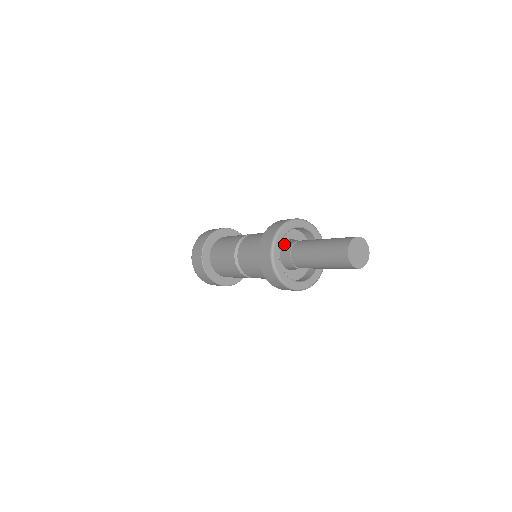
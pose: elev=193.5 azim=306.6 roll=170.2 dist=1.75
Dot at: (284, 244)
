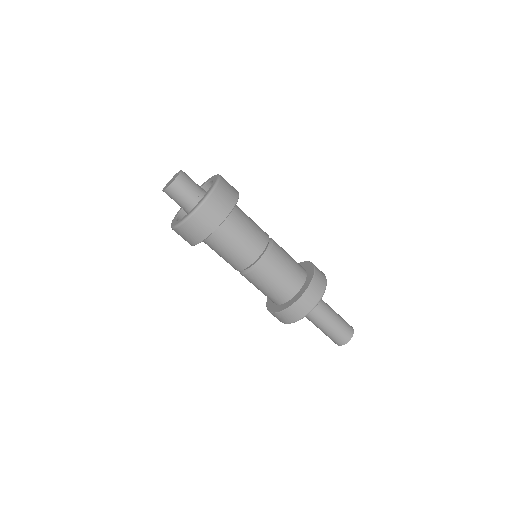
Dot at: occluded
